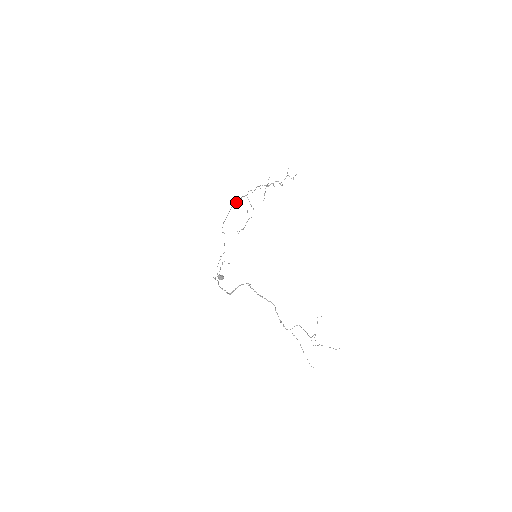
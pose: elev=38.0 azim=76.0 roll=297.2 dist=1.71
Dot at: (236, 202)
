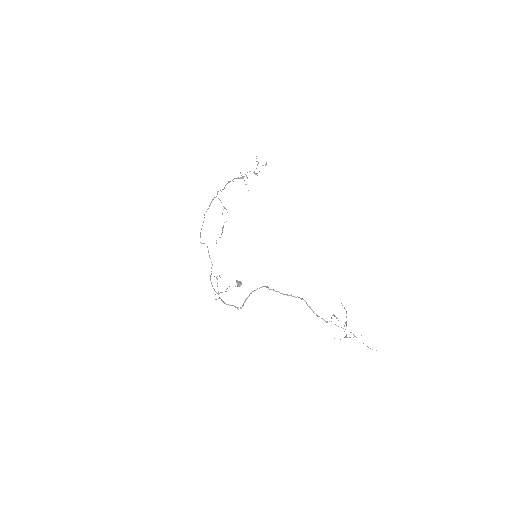
Dot at: (209, 205)
